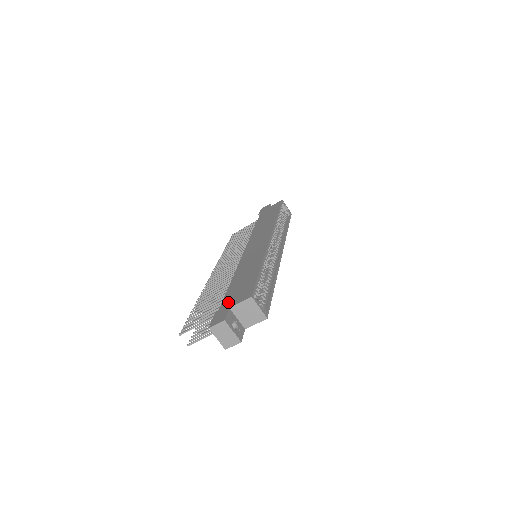
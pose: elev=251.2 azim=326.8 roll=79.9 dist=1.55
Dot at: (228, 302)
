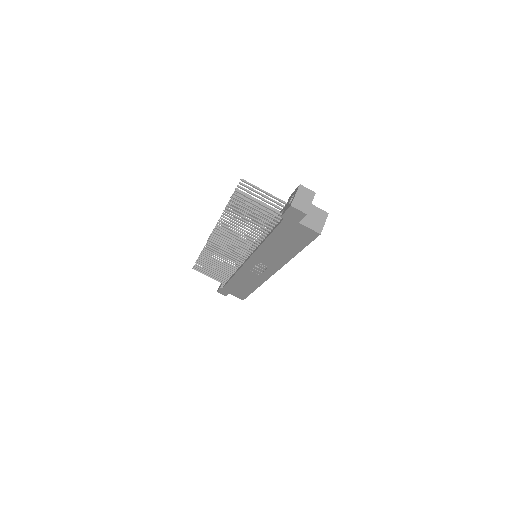
Dot at: occluded
